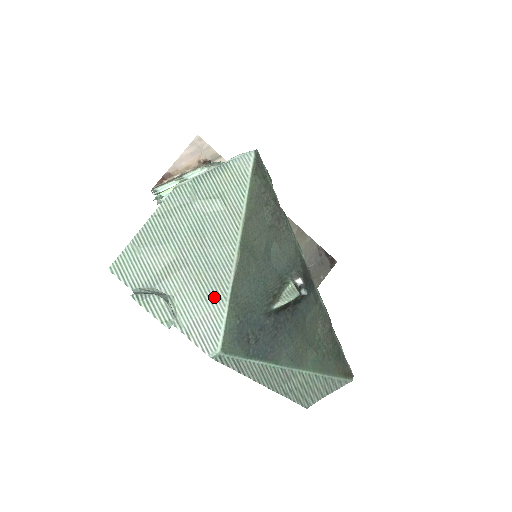
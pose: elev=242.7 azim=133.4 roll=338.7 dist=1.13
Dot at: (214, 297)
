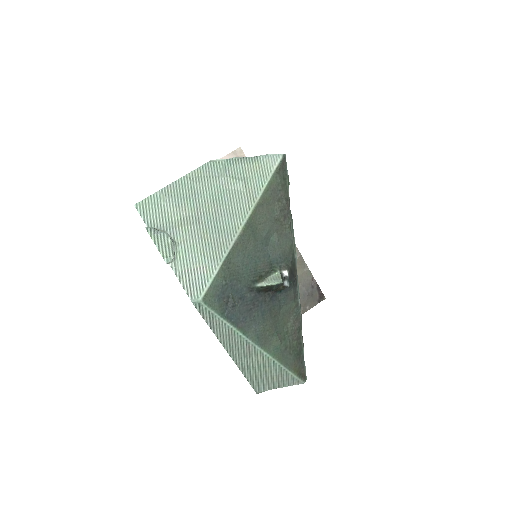
Dot at: (211, 255)
